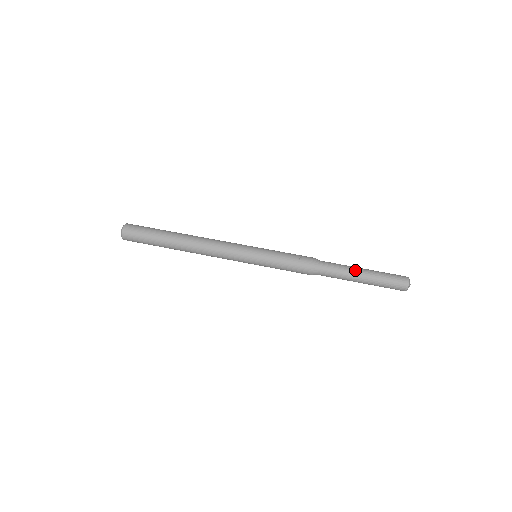
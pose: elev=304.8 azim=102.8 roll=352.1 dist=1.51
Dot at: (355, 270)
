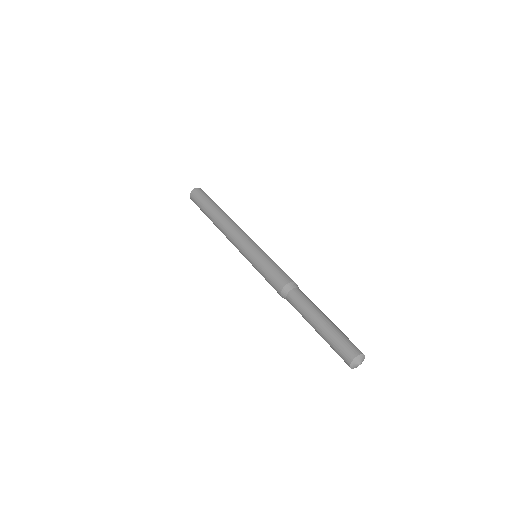
Dot at: occluded
